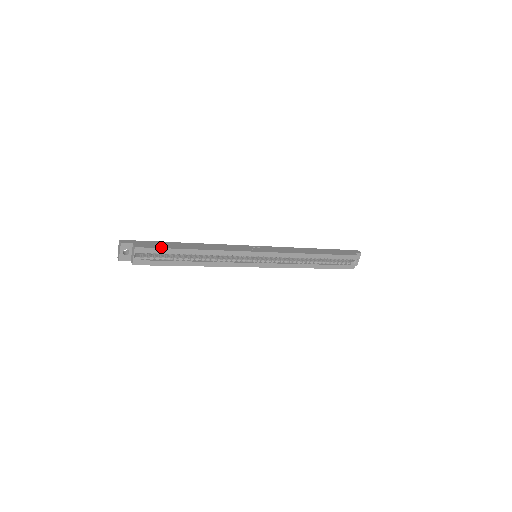
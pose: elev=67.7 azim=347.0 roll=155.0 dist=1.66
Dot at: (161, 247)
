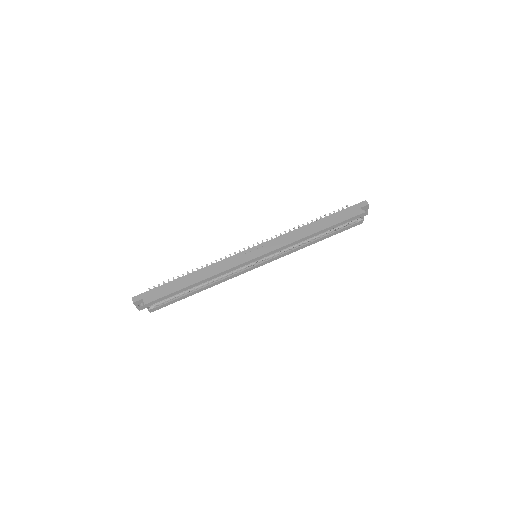
Dot at: (166, 294)
